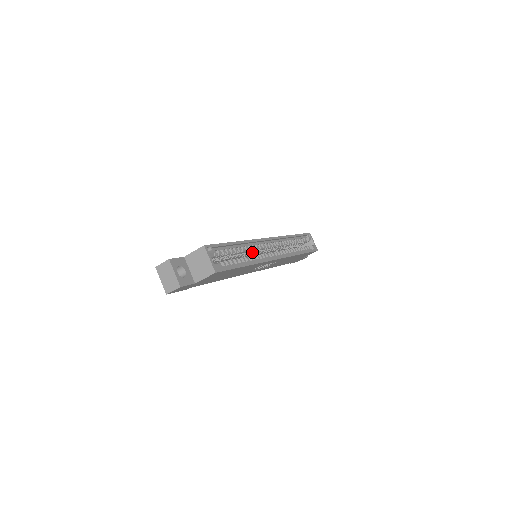
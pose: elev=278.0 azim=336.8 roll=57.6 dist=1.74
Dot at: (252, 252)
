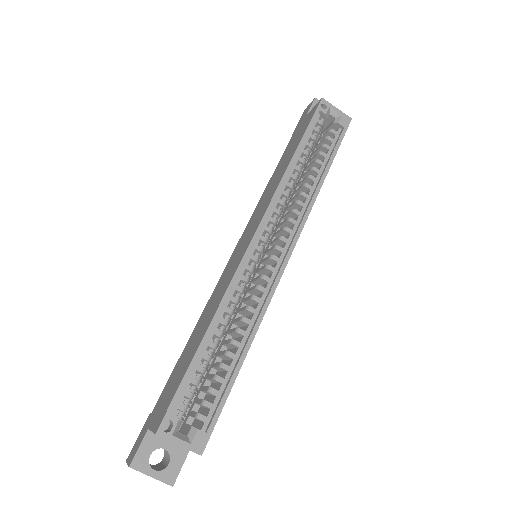
Dot at: (242, 292)
